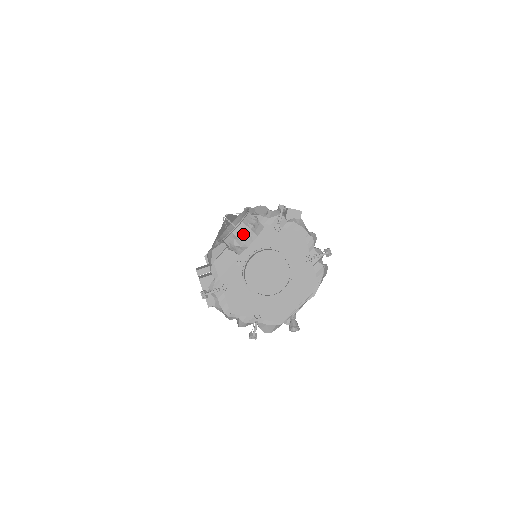
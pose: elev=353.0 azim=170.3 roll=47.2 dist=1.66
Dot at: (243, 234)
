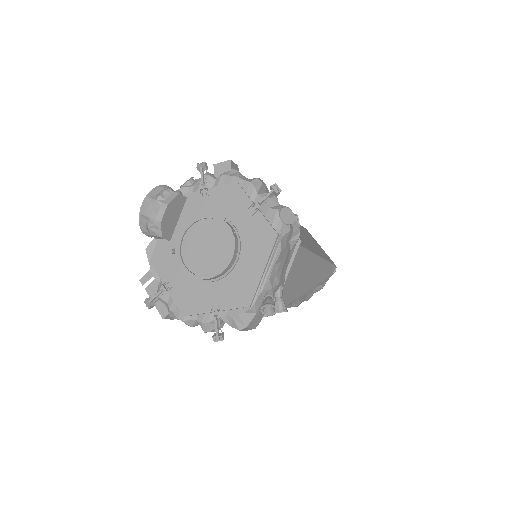
Dot at: (151, 210)
